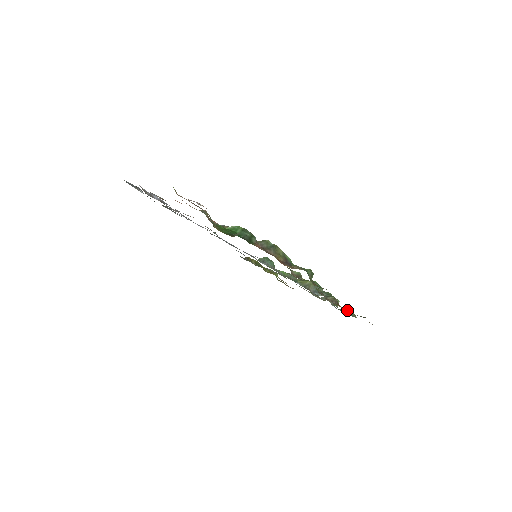
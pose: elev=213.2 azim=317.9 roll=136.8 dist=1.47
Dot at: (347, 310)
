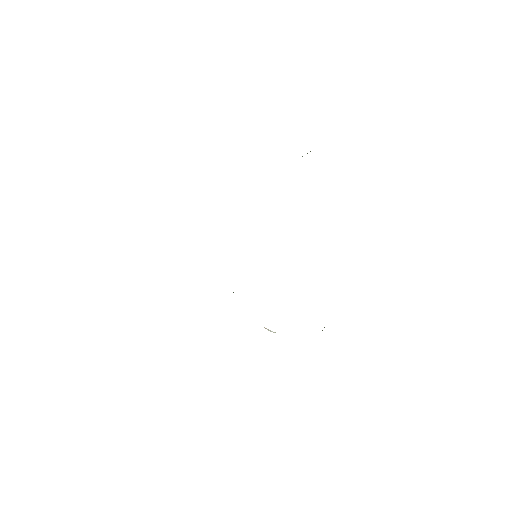
Dot at: occluded
